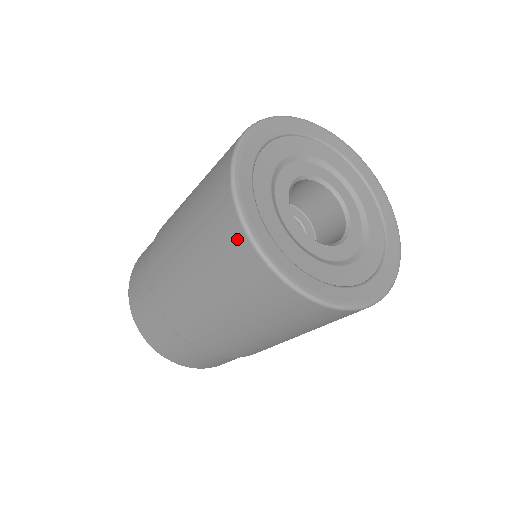
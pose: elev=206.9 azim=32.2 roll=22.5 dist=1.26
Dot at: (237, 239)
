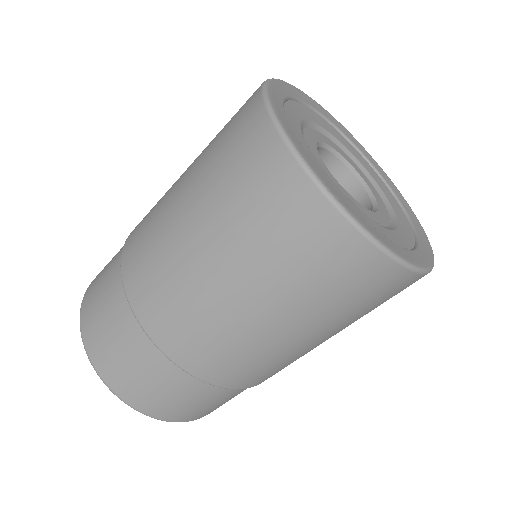
Dot at: (307, 204)
